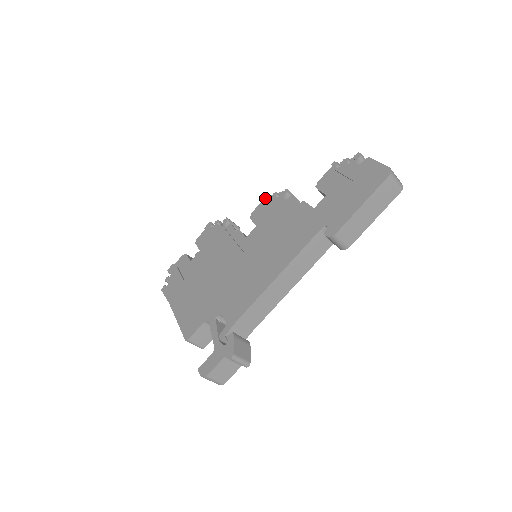
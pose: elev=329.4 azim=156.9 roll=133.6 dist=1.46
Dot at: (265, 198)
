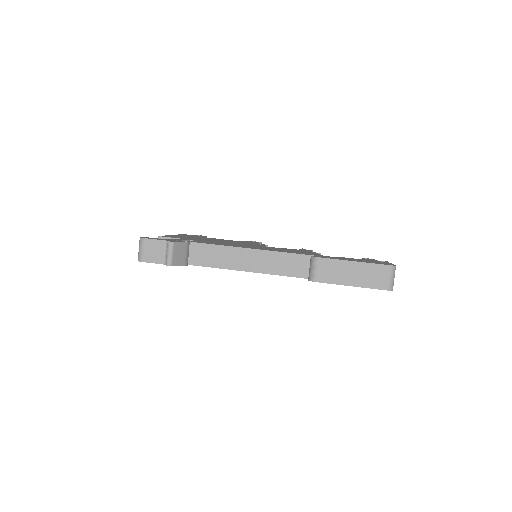
Dot at: occluded
